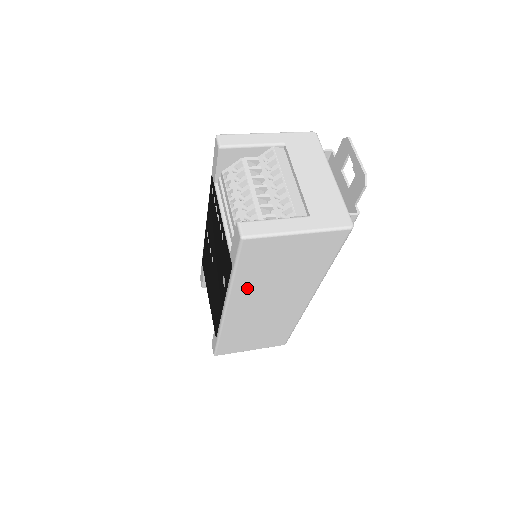
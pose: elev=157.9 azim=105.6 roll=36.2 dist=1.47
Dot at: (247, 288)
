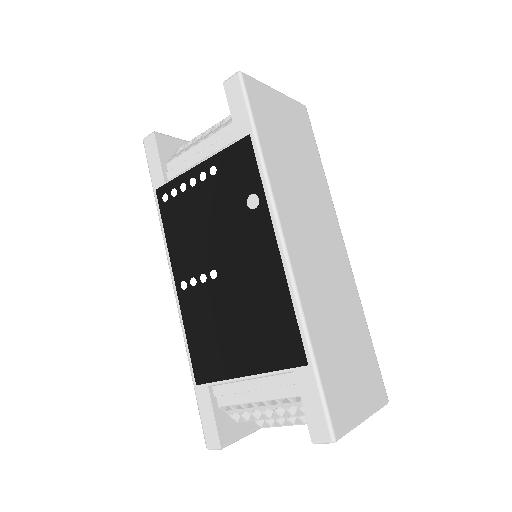
Dot at: (281, 182)
